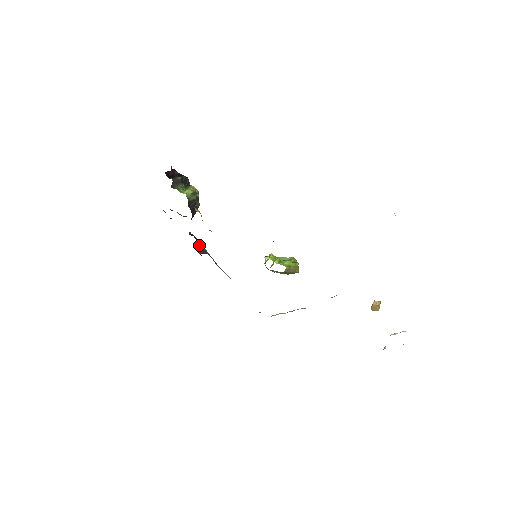
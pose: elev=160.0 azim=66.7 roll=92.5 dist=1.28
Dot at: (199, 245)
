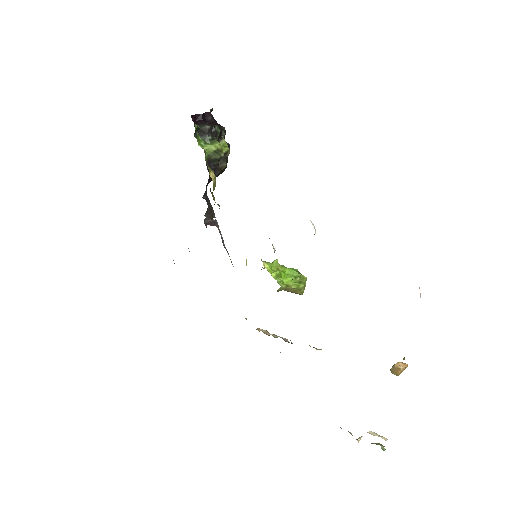
Dot at: (210, 213)
